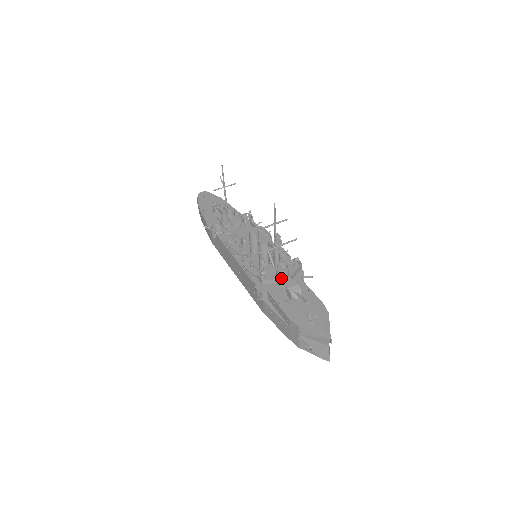
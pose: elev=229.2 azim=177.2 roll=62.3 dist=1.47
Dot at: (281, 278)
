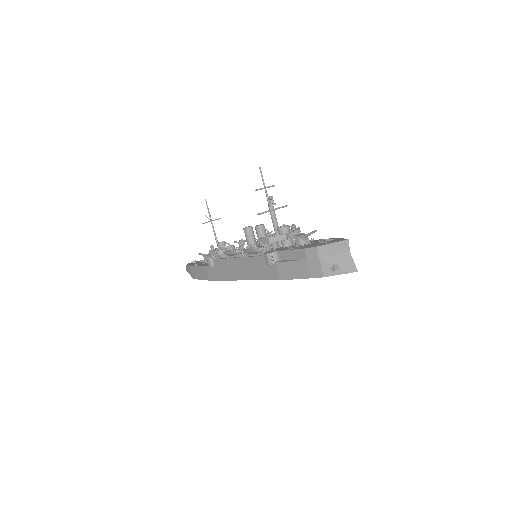
Dot at: (285, 233)
